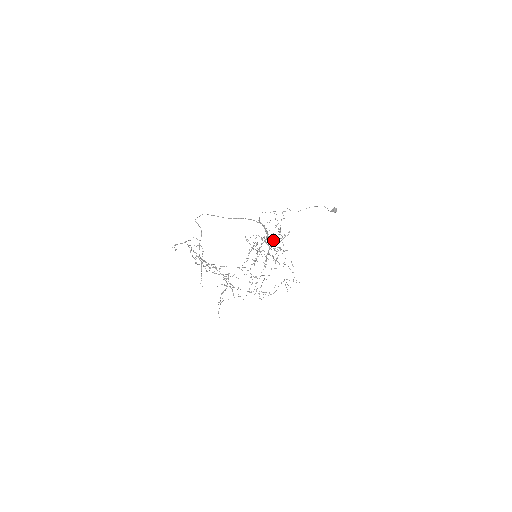
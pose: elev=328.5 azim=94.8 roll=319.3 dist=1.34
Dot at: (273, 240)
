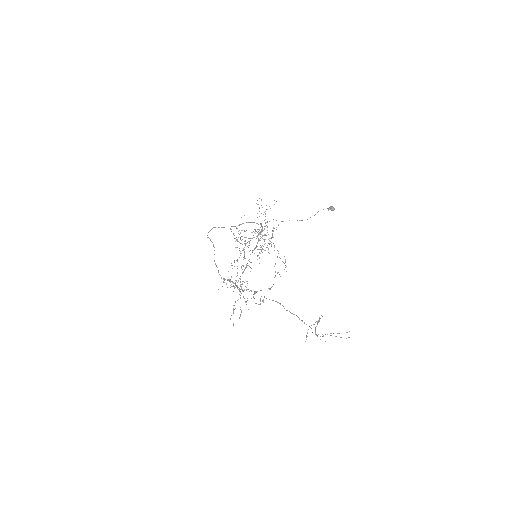
Dot at: (261, 232)
